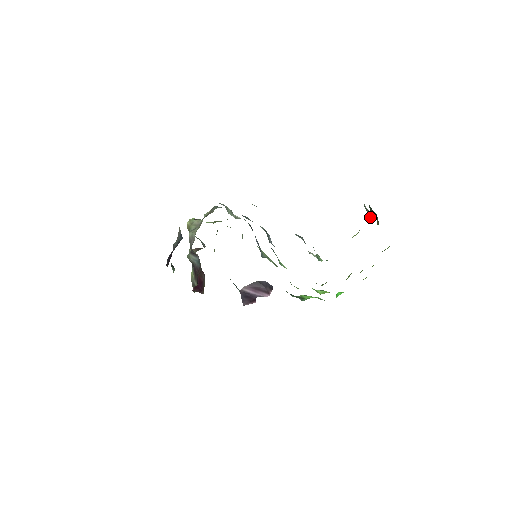
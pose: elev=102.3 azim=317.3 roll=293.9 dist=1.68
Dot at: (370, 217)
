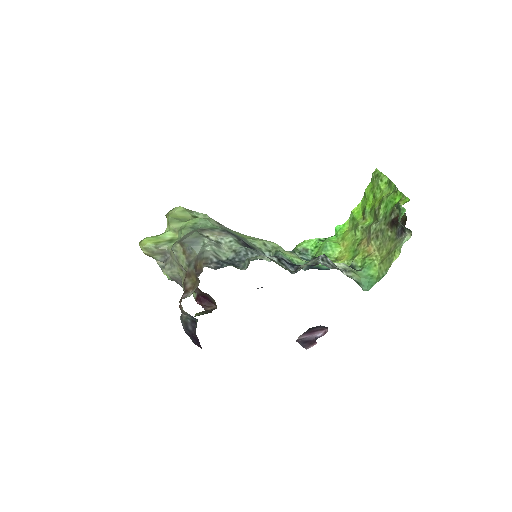
Dot at: (406, 231)
